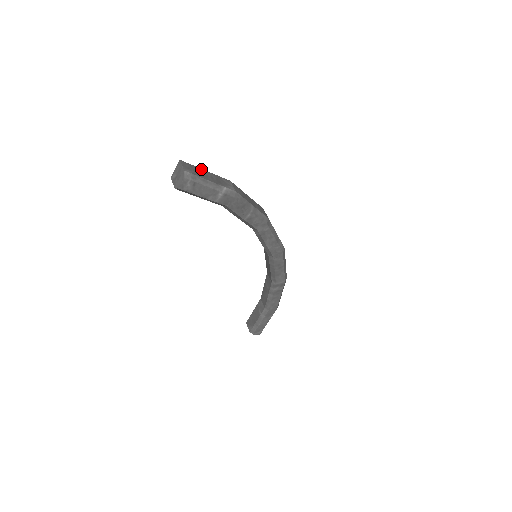
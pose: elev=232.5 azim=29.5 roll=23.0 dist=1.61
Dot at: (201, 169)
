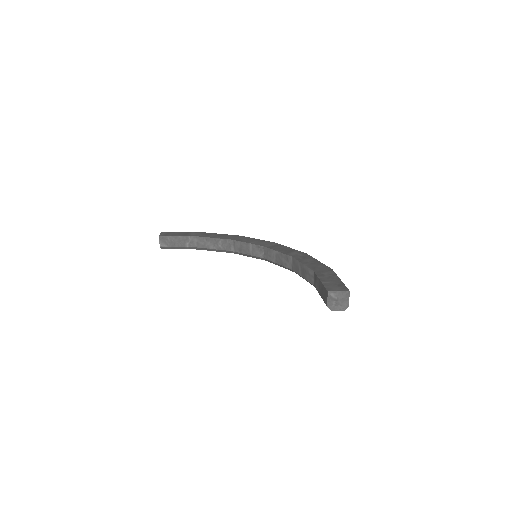
Dot at: (342, 283)
